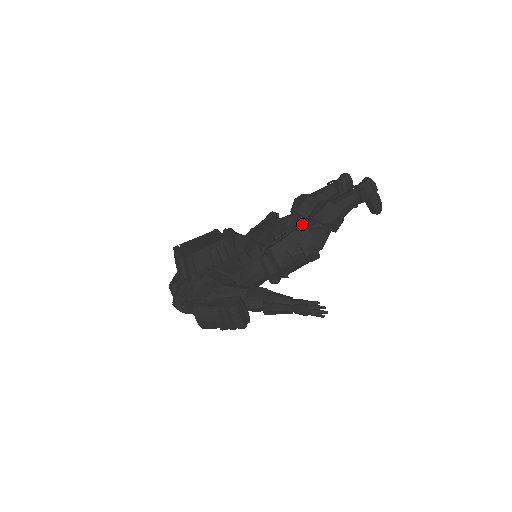
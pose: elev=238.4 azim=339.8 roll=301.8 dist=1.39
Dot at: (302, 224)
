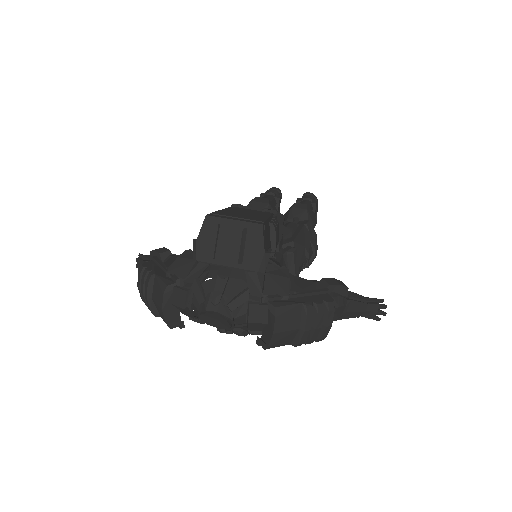
Dot at: (302, 221)
